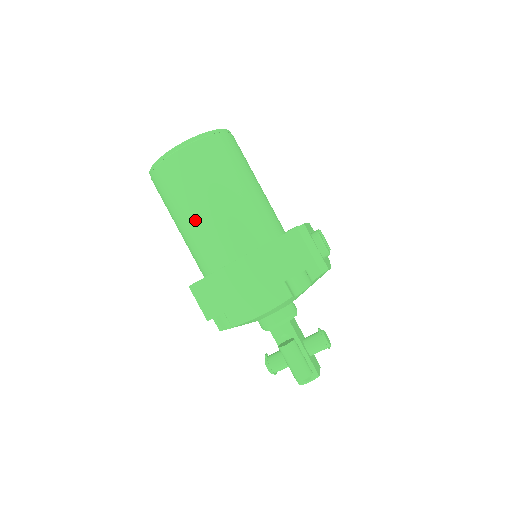
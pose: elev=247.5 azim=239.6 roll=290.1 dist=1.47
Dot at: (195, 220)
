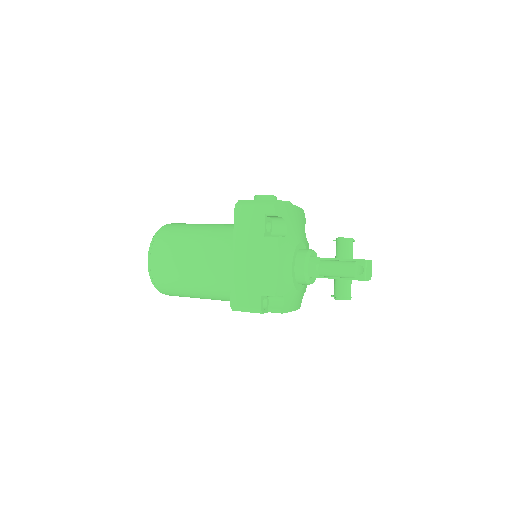
Dot at: (195, 276)
